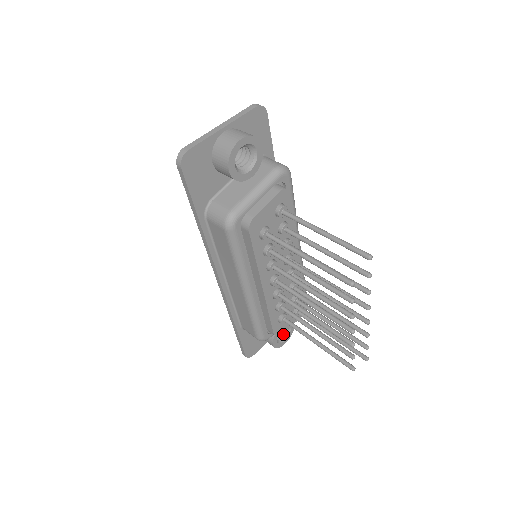
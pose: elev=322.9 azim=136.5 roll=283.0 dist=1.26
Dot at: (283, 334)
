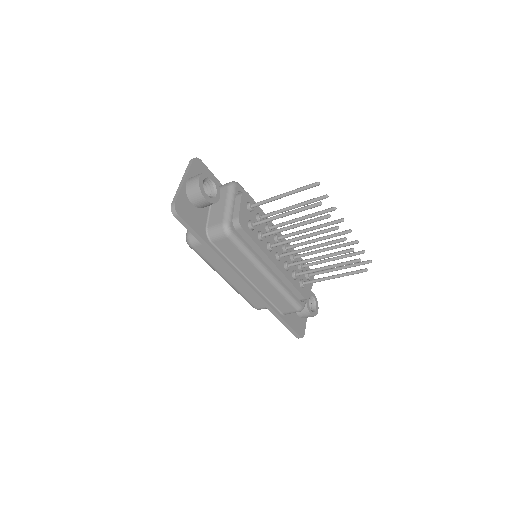
Dot at: (312, 305)
